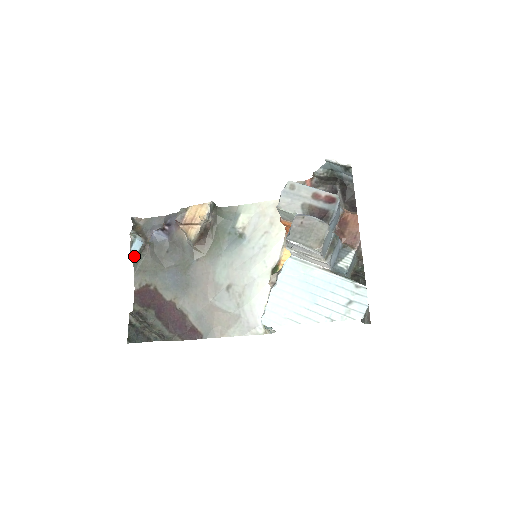
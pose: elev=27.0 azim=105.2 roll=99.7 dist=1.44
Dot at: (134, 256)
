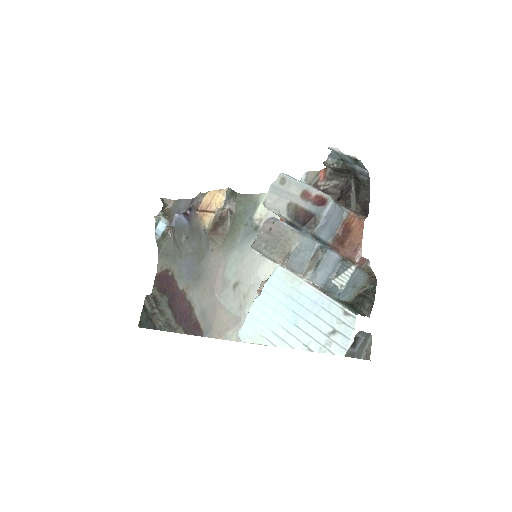
Dot at: (158, 239)
